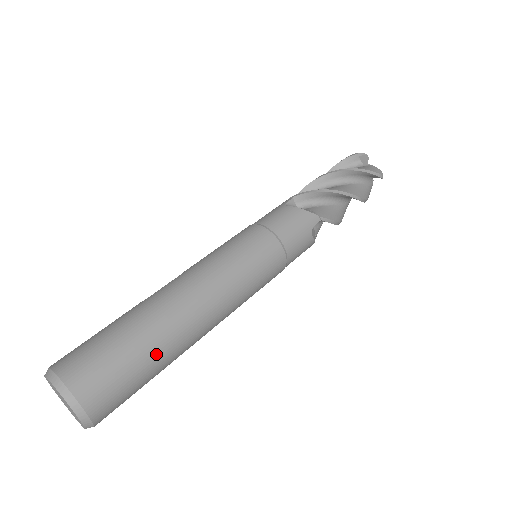
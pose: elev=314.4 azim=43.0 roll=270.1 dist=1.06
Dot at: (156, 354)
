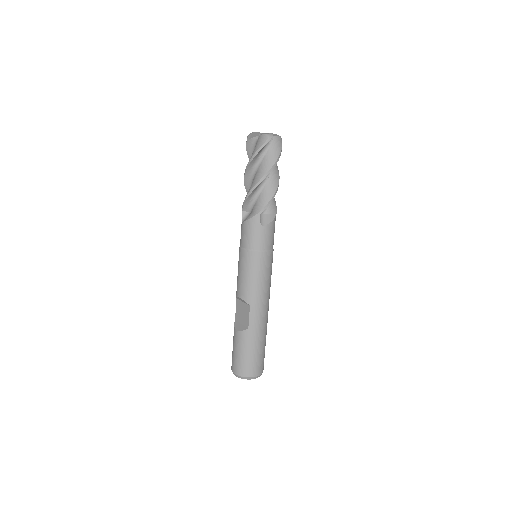
Dot at: occluded
